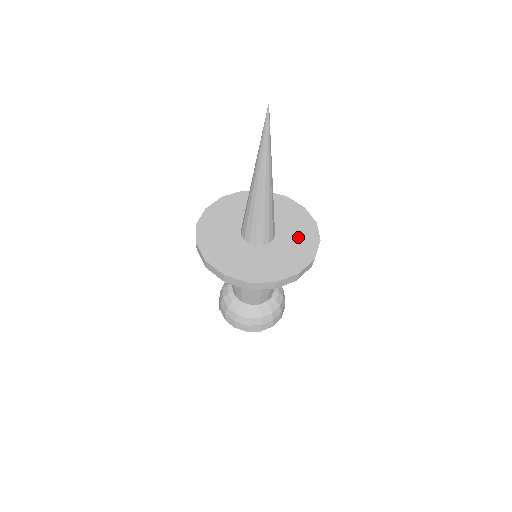
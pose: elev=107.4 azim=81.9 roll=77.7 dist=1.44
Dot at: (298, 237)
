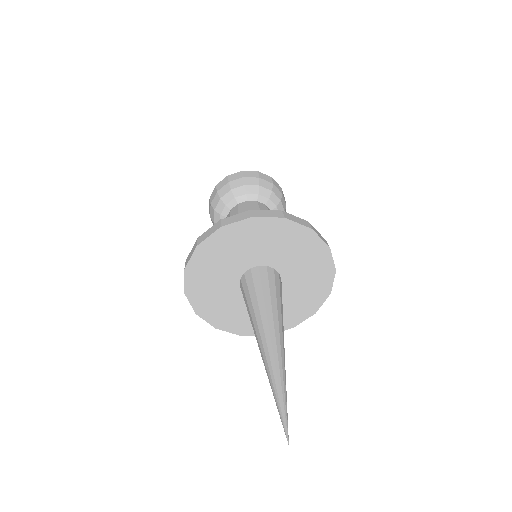
Dot at: (283, 312)
